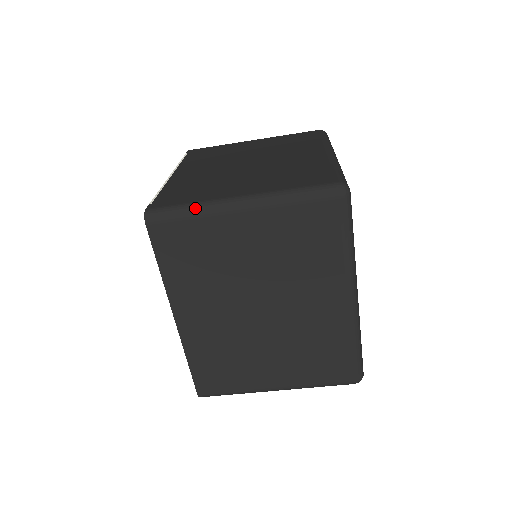
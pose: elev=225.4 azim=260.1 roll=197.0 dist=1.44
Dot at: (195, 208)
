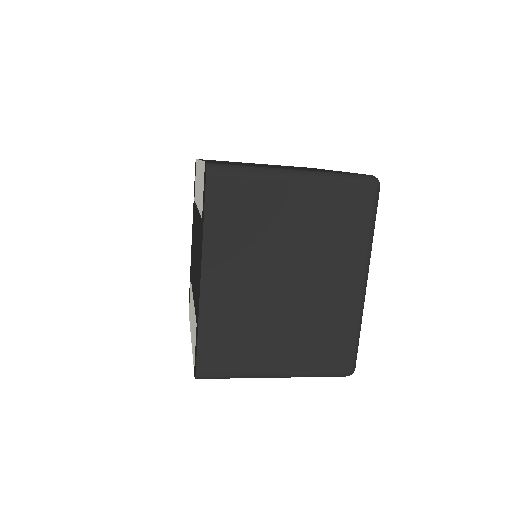
Dot at: (254, 169)
